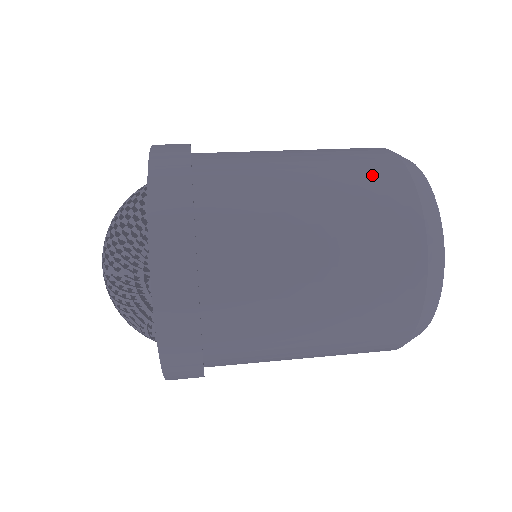
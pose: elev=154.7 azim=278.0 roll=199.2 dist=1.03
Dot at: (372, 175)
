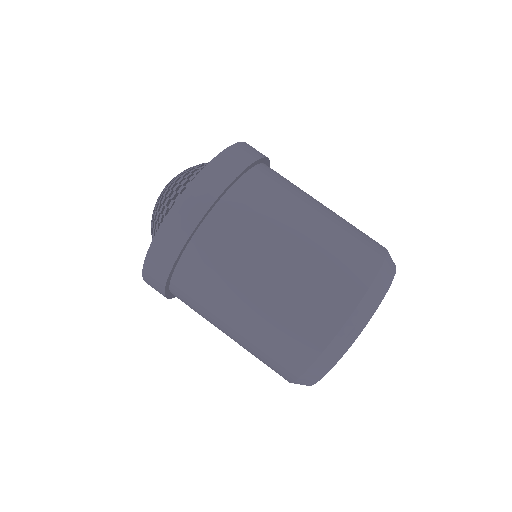
Dot at: (285, 346)
